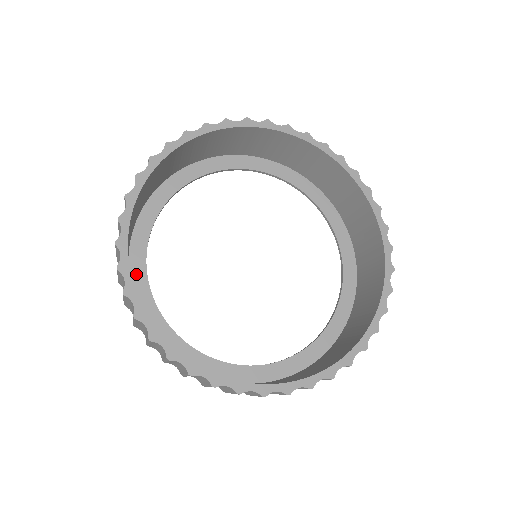
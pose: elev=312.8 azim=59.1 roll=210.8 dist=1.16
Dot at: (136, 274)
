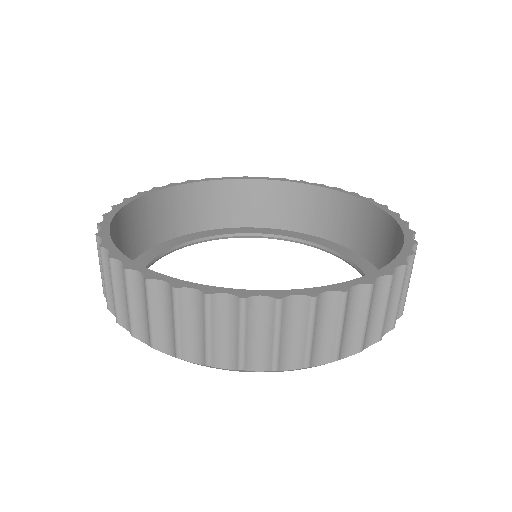
Dot at: occluded
